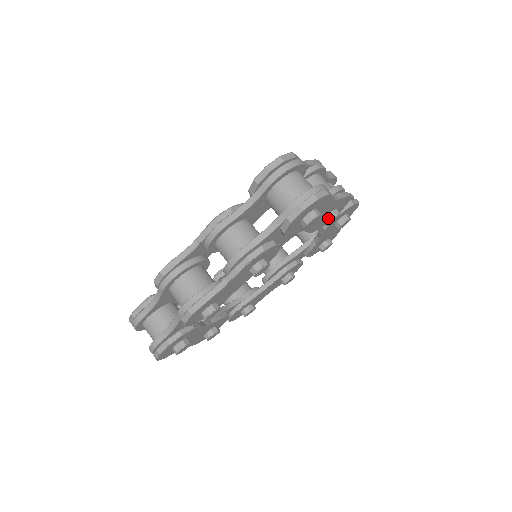
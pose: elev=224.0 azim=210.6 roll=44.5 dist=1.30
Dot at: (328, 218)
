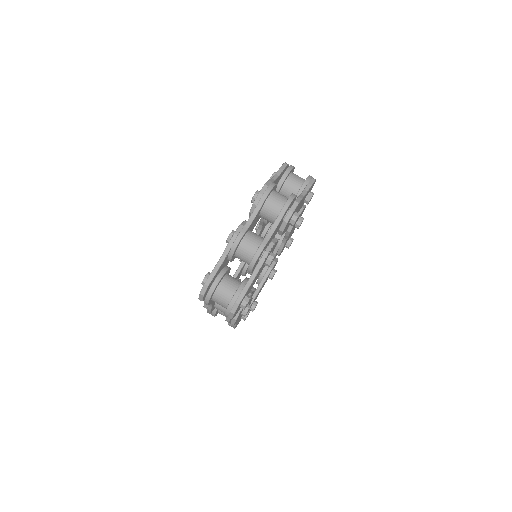
Dot at: occluded
